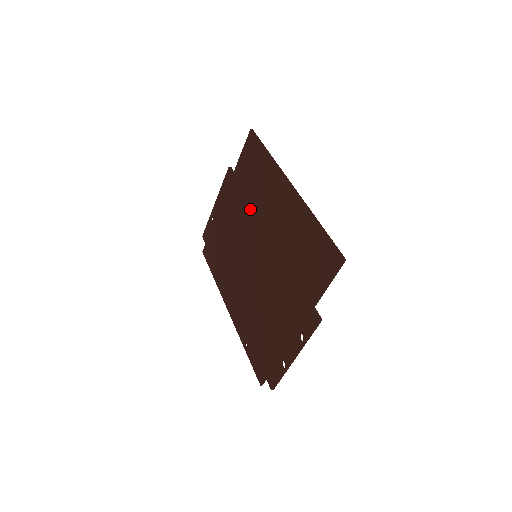
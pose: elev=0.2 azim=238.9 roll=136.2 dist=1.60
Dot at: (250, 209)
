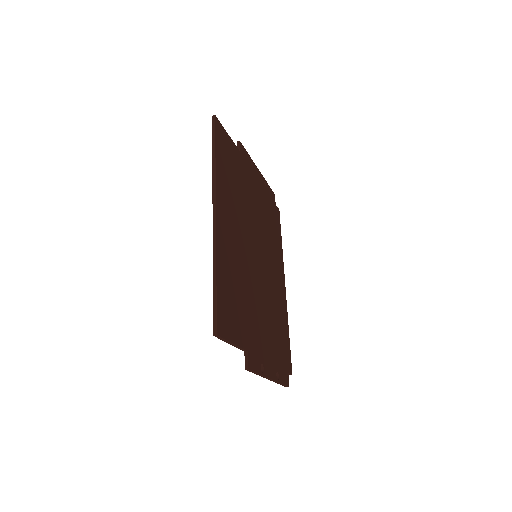
Dot at: occluded
